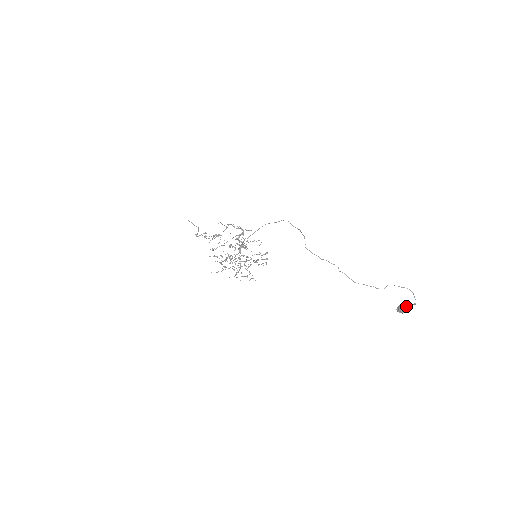
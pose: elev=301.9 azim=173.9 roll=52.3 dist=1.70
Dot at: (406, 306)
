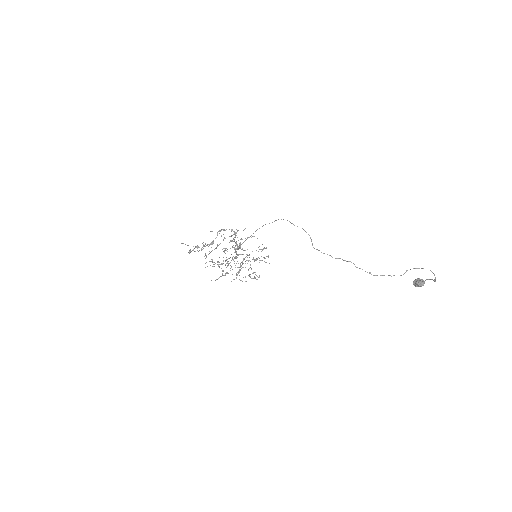
Dot at: (424, 281)
